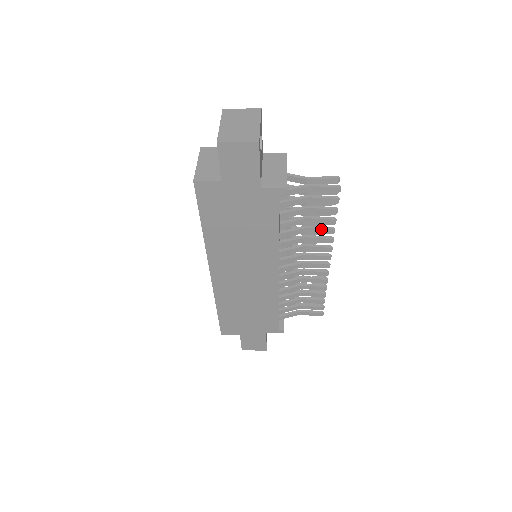
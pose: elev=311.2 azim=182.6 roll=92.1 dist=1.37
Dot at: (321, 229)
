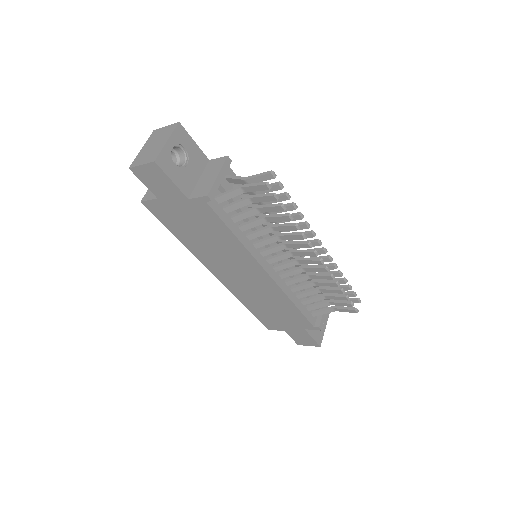
Dot at: (284, 226)
